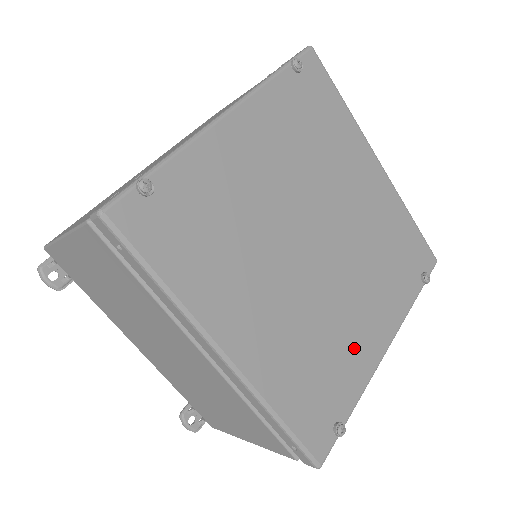
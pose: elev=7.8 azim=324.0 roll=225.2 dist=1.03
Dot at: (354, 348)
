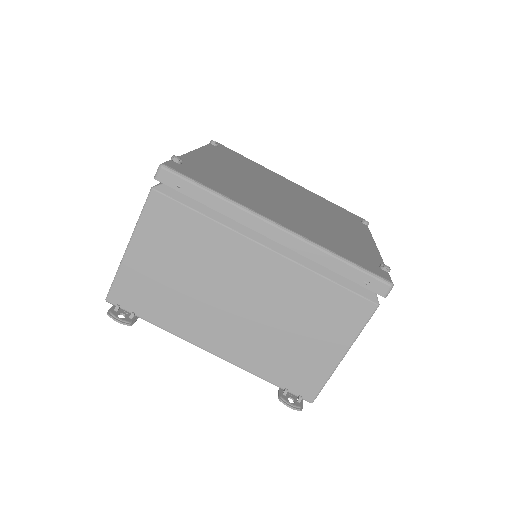
Dot at: (354, 240)
